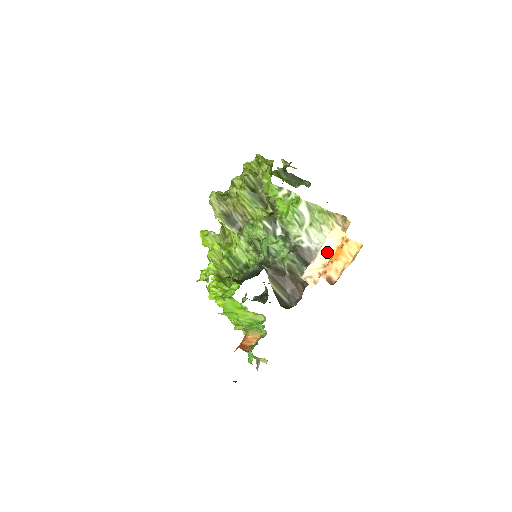
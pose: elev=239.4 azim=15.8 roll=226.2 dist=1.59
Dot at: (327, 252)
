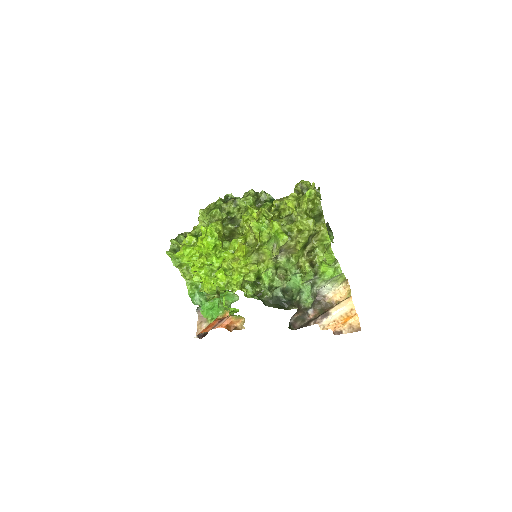
Dot at: (340, 314)
